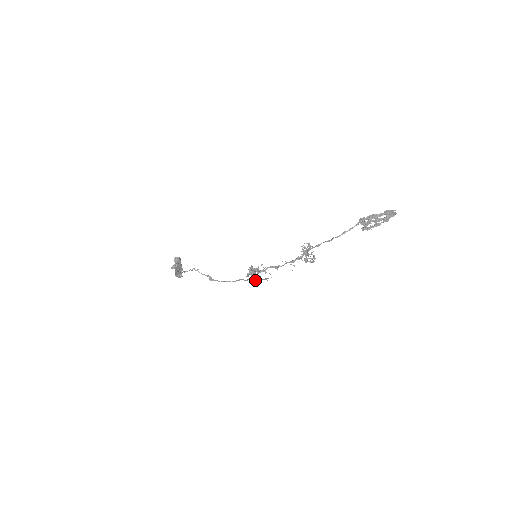
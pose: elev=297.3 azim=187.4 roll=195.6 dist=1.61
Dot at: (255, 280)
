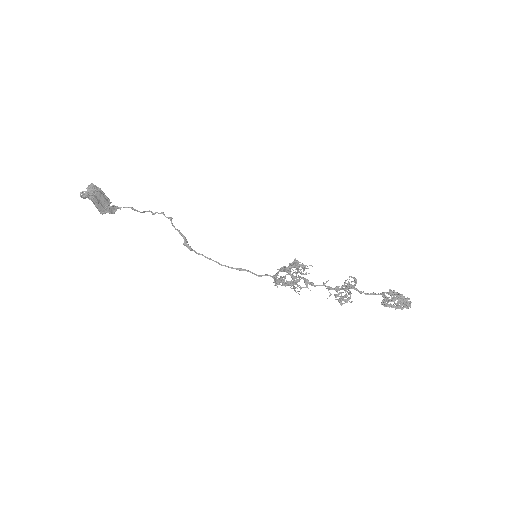
Dot at: (288, 281)
